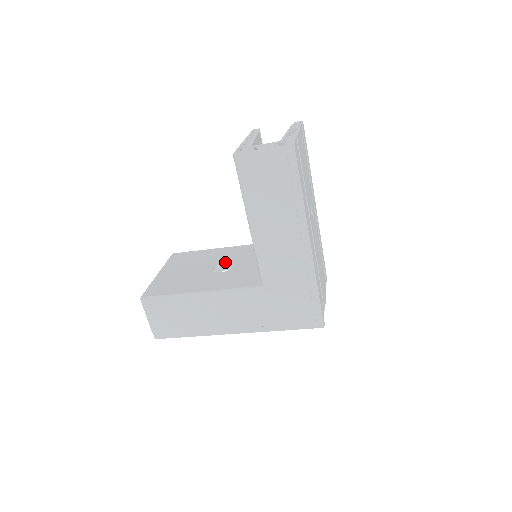
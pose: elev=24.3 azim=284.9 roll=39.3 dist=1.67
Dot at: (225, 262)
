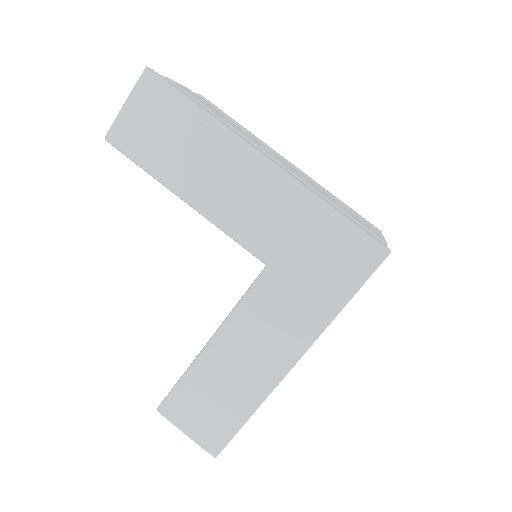
Dot at: occluded
